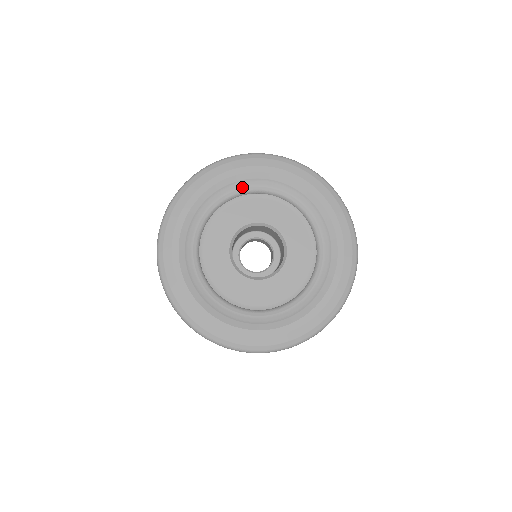
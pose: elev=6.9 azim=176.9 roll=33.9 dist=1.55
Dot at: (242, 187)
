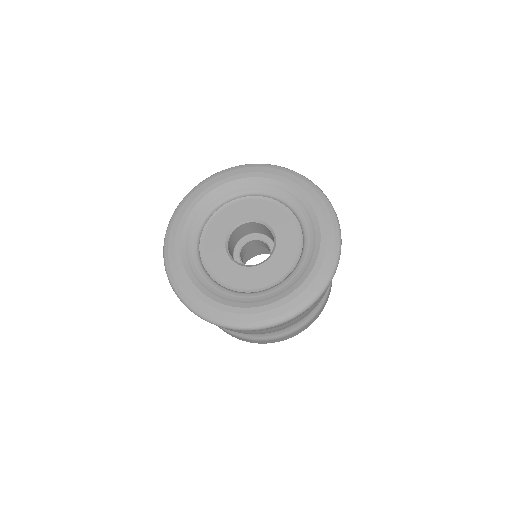
Dot at: (214, 203)
